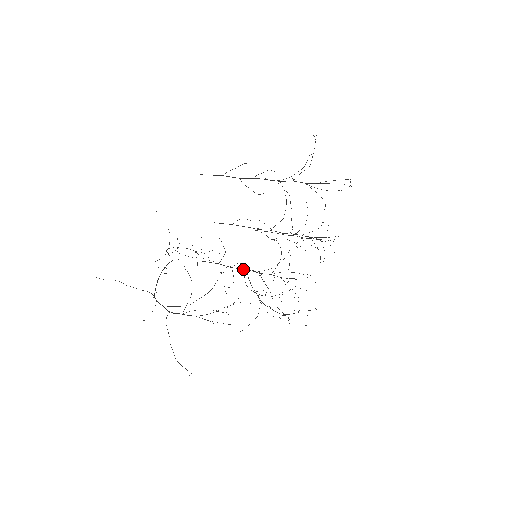
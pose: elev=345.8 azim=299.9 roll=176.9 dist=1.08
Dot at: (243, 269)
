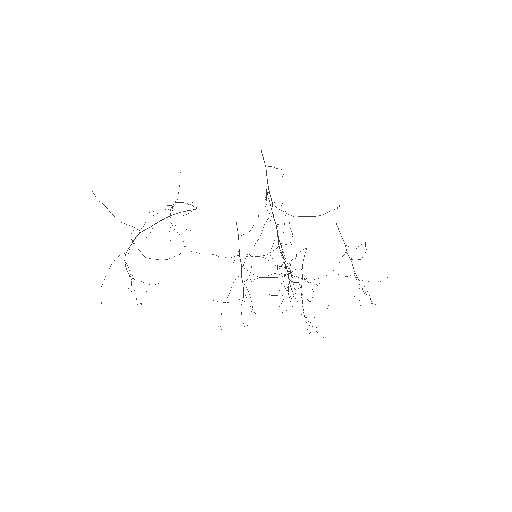
Dot at: occluded
